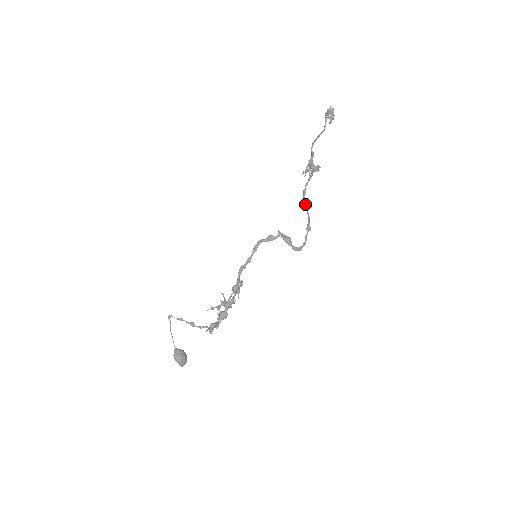
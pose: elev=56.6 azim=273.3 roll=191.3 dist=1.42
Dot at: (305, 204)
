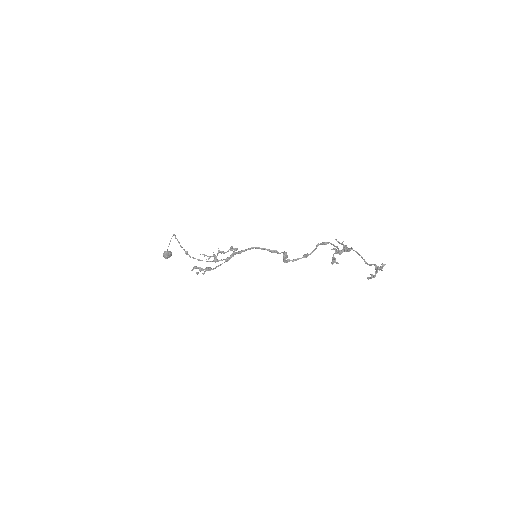
Dot at: occluded
